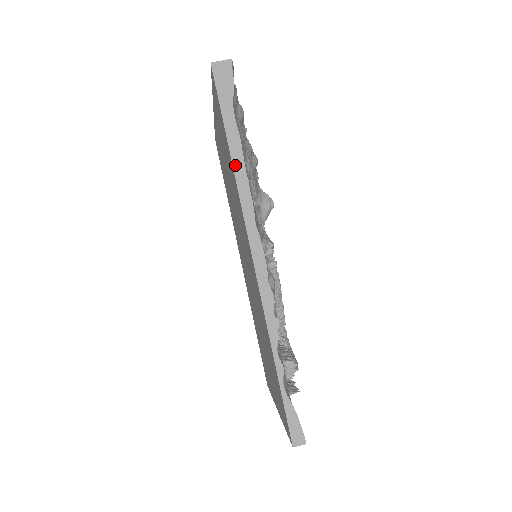
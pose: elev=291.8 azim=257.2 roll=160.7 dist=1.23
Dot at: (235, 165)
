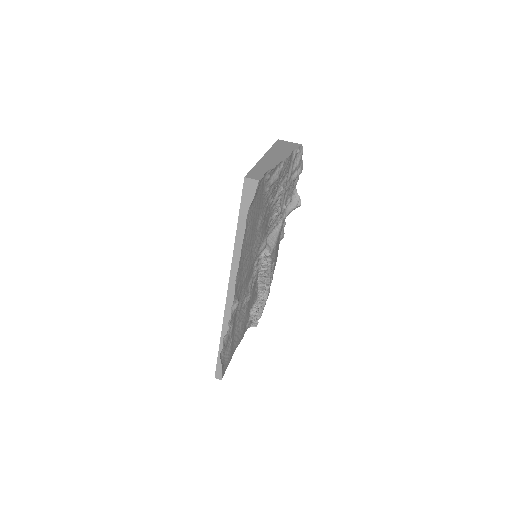
Dot at: (236, 244)
